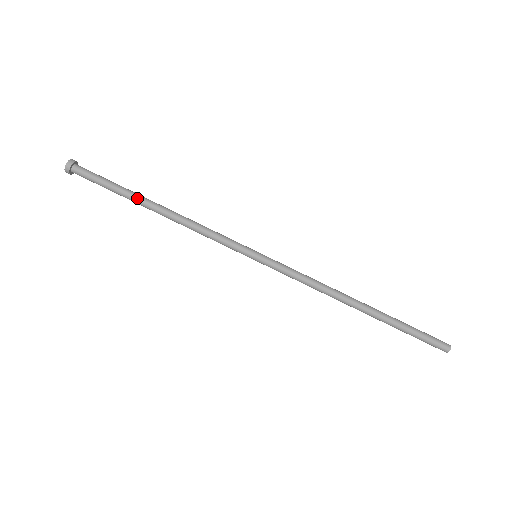
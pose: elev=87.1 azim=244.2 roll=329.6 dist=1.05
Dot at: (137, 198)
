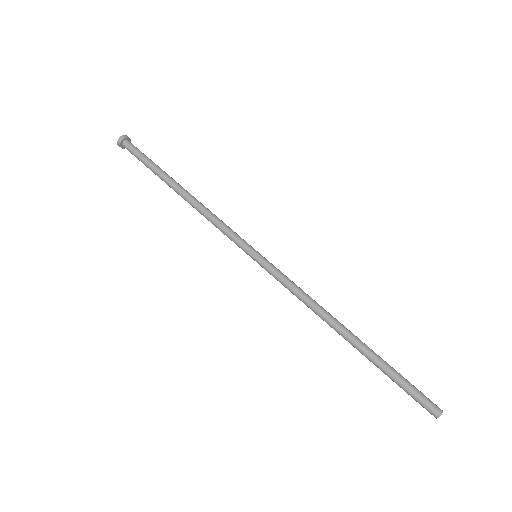
Dot at: (166, 178)
